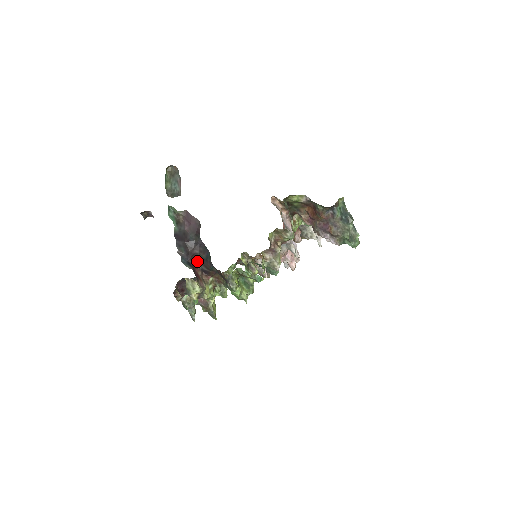
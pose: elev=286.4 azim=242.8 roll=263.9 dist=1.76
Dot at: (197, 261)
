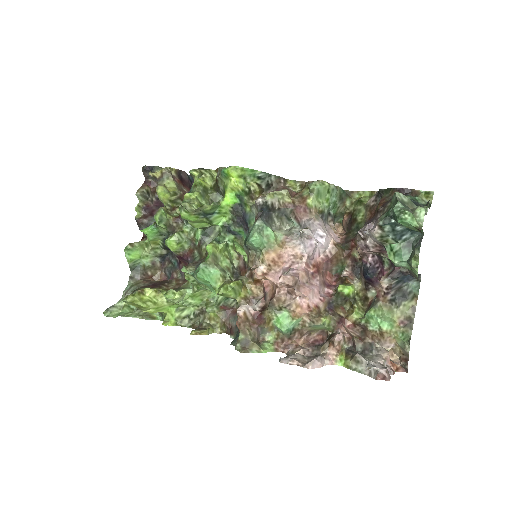
Dot at: occluded
